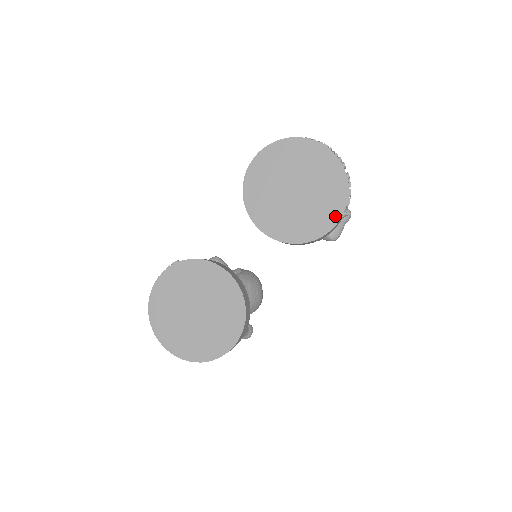
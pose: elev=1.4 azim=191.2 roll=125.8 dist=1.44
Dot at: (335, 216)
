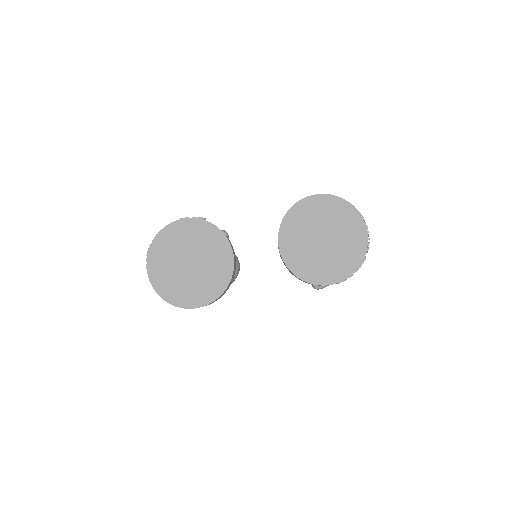
Dot at: (335, 278)
